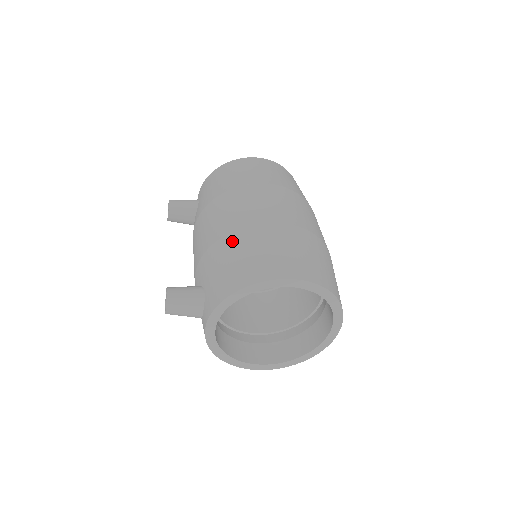
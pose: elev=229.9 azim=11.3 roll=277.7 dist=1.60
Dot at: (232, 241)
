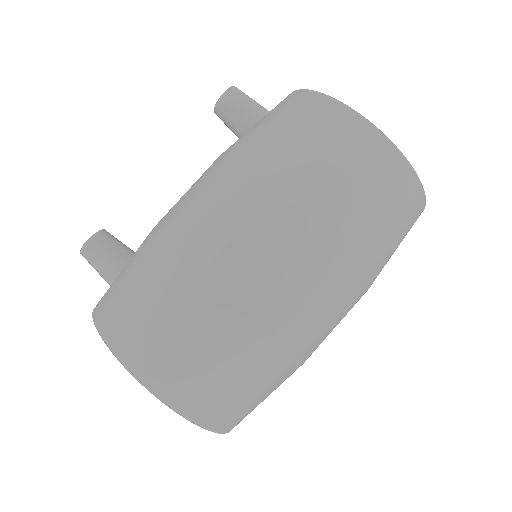
Dot at: (157, 263)
